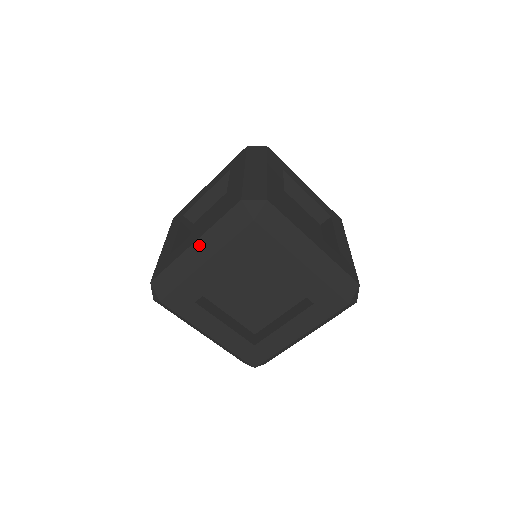
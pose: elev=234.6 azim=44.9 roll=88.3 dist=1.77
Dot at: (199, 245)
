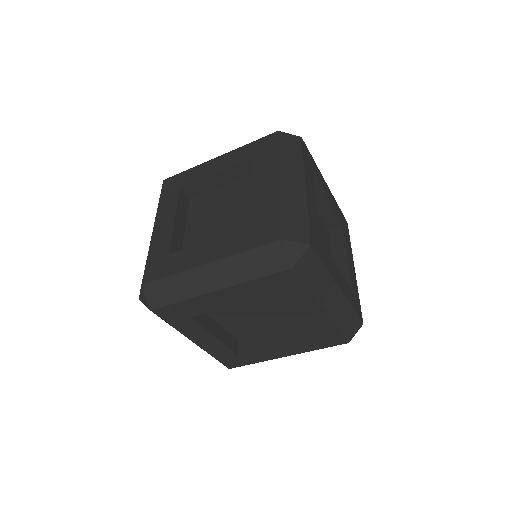
Dot at: (215, 268)
